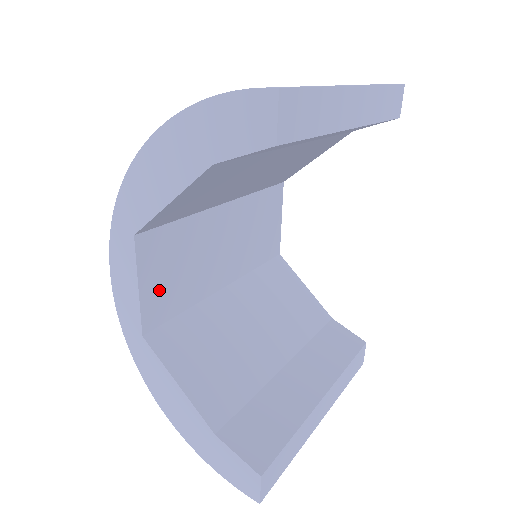
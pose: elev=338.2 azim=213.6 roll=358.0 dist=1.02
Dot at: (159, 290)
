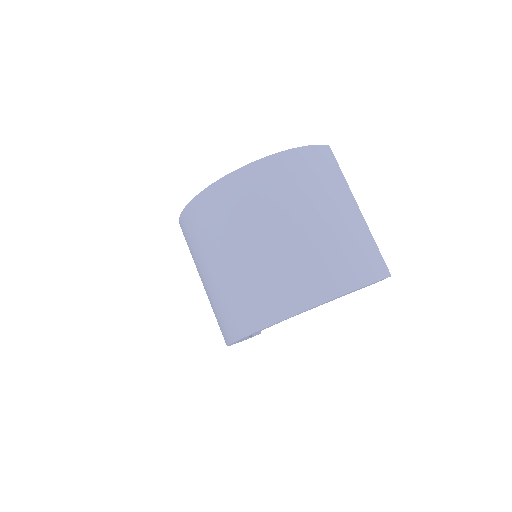
Dot at: occluded
